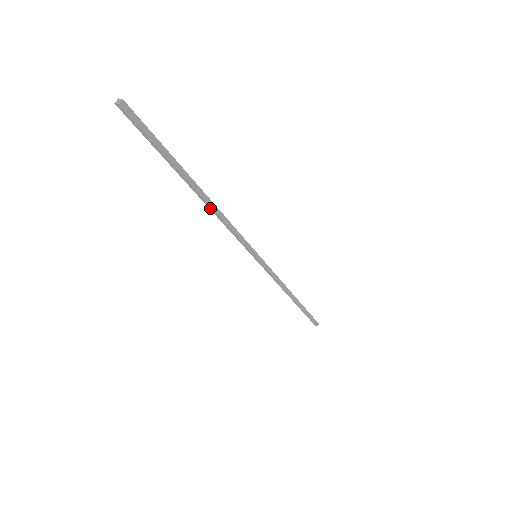
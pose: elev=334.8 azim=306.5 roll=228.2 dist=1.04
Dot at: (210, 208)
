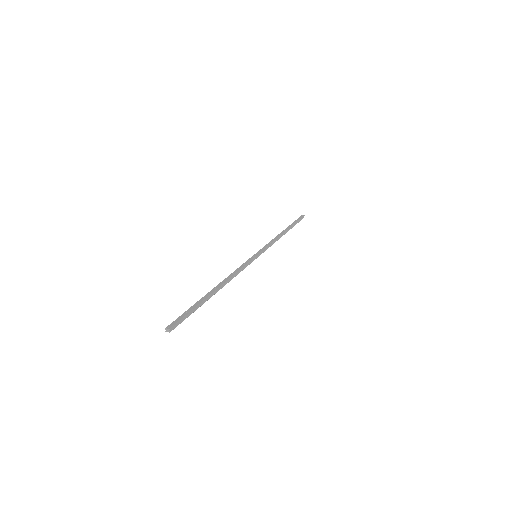
Dot at: (225, 283)
